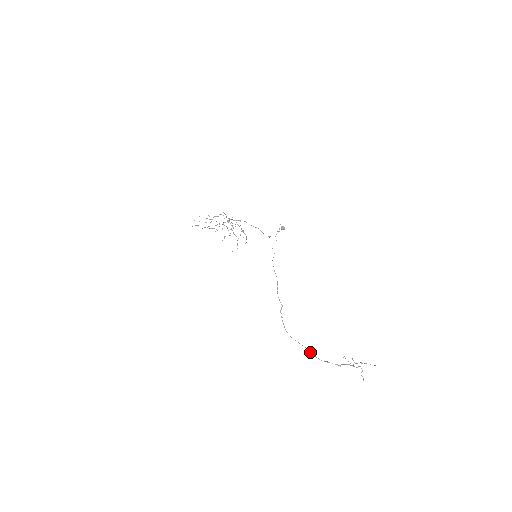
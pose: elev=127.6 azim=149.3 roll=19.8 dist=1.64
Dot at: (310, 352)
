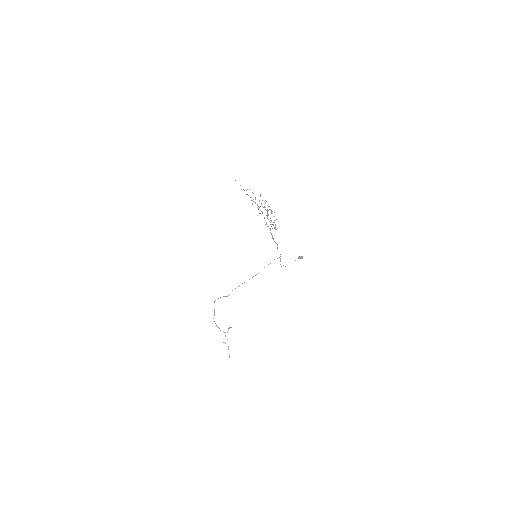
Dot at: occluded
